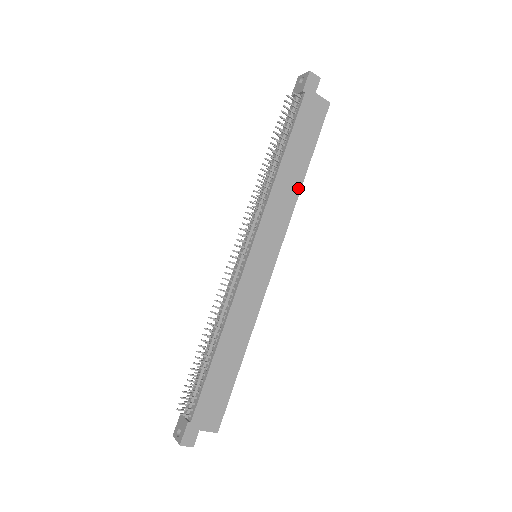
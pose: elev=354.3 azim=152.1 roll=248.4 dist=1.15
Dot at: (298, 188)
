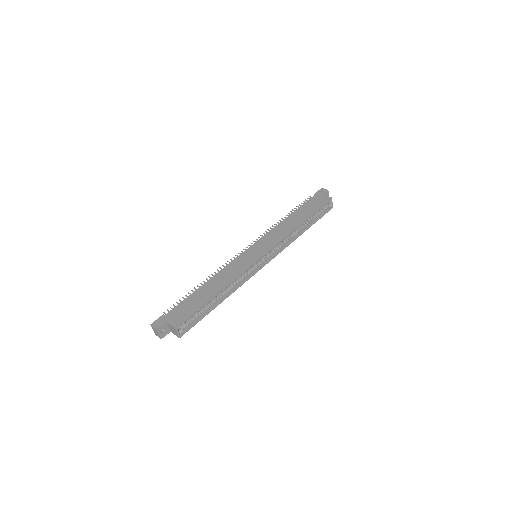
Dot at: (295, 227)
